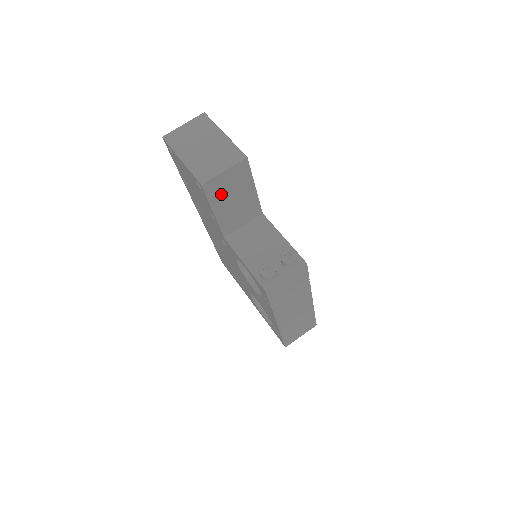
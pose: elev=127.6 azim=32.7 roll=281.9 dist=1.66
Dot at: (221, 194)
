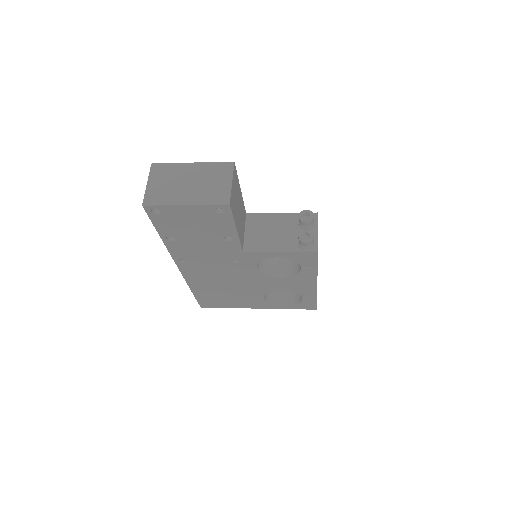
Dot at: (235, 207)
